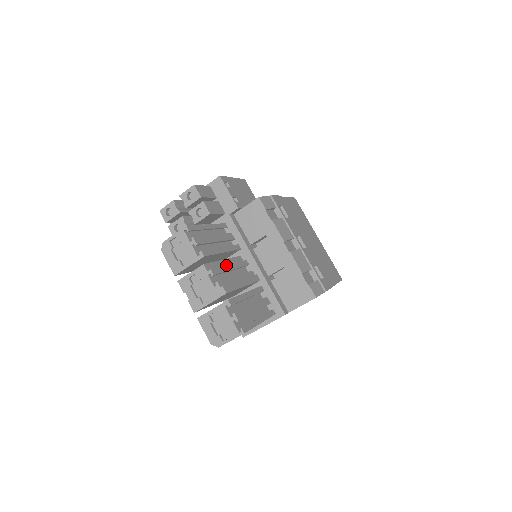
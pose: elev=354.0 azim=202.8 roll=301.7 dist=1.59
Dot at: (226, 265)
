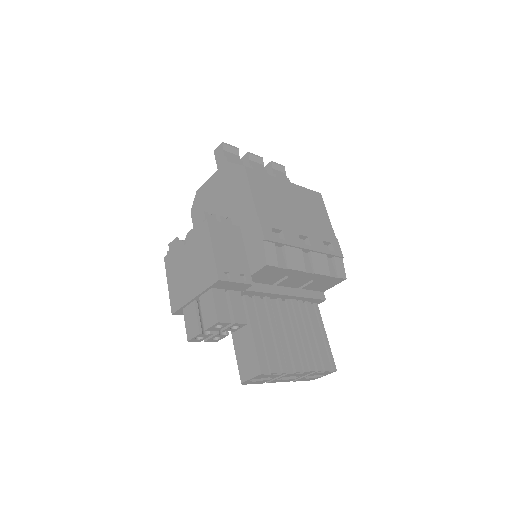
Dot at: (288, 342)
